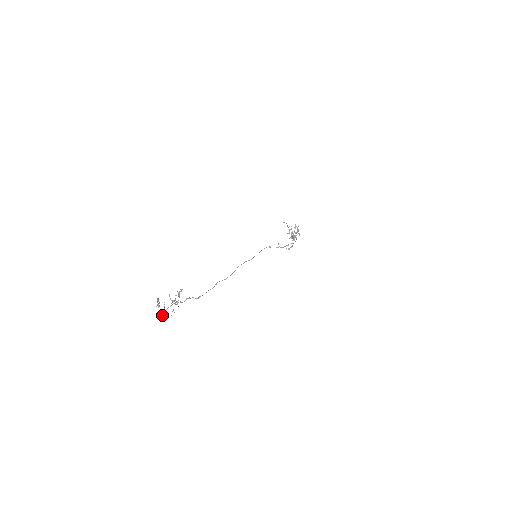
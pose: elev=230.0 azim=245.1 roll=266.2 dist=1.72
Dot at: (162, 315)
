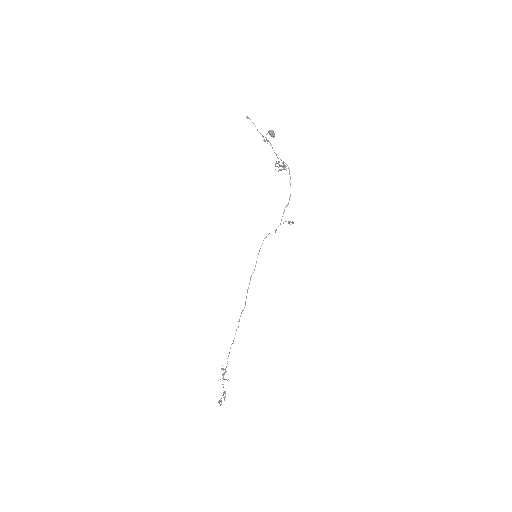
Dot at: occluded
